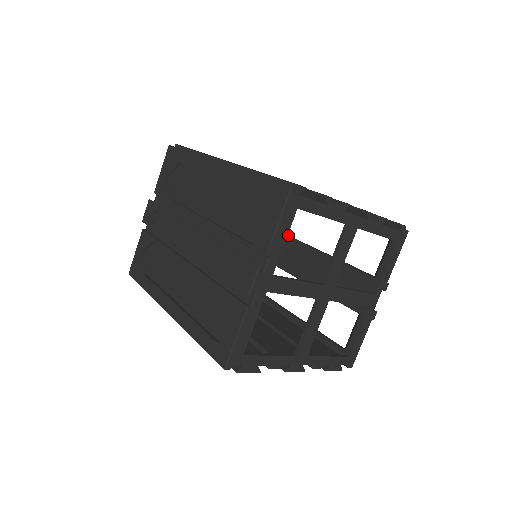
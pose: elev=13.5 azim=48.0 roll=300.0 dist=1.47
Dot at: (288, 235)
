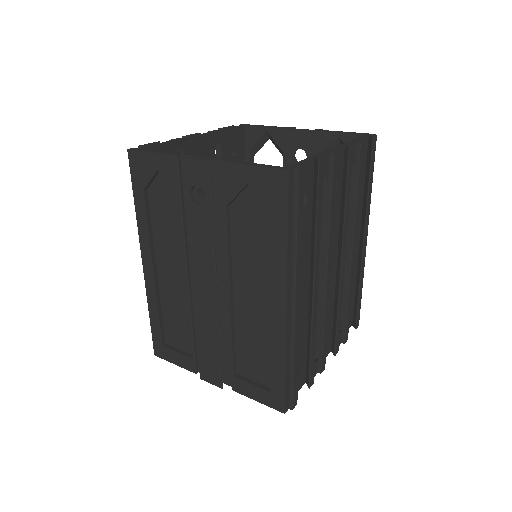
Dot at: occluded
